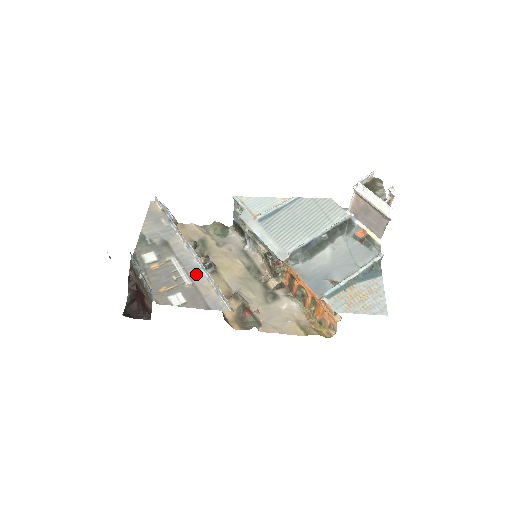
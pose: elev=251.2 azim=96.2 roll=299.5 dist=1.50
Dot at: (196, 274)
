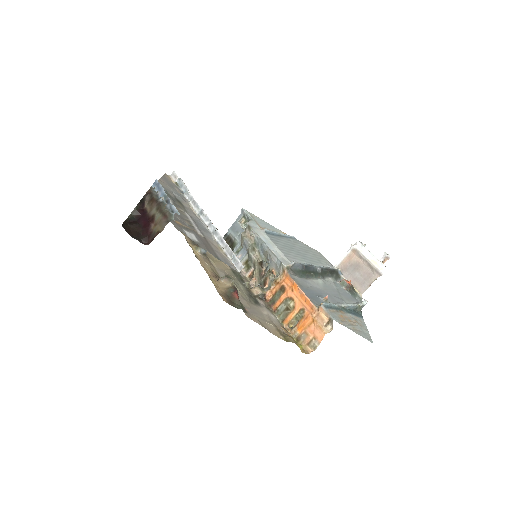
Dot at: (207, 233)
